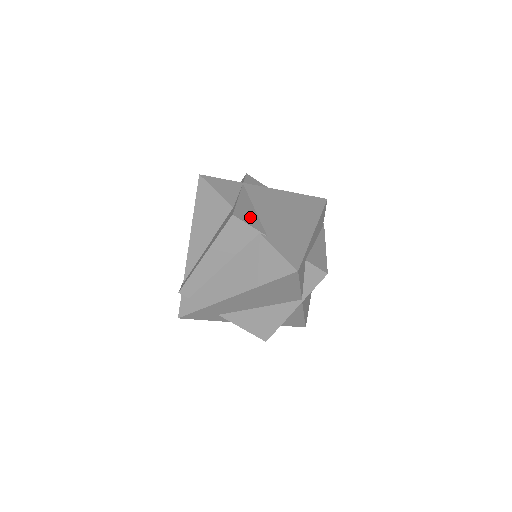
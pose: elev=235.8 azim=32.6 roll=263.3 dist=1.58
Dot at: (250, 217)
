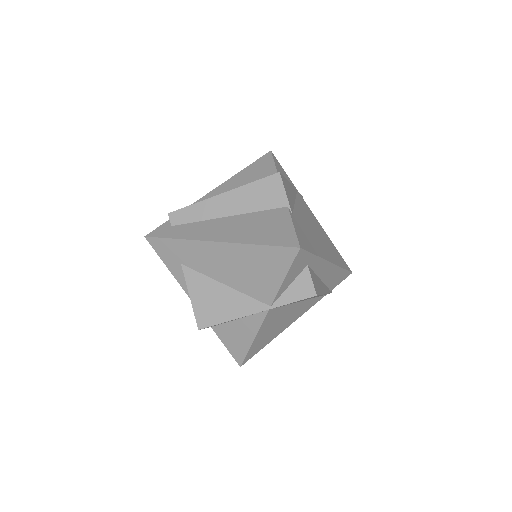
Dot at: (289, 194)
